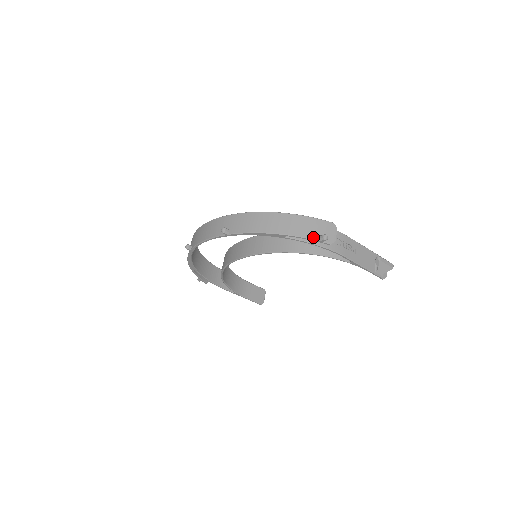
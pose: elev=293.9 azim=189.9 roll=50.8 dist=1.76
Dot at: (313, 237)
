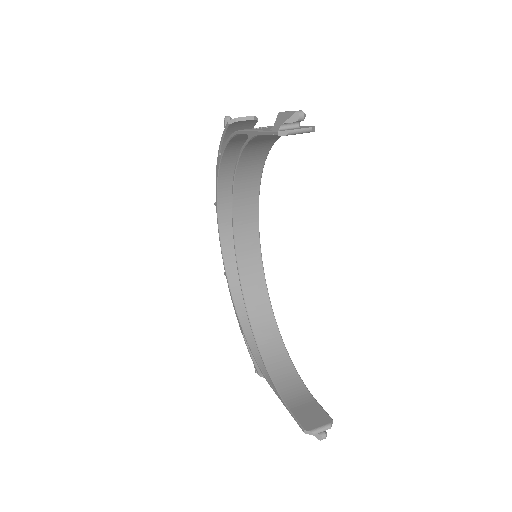
Dot at: occluded
